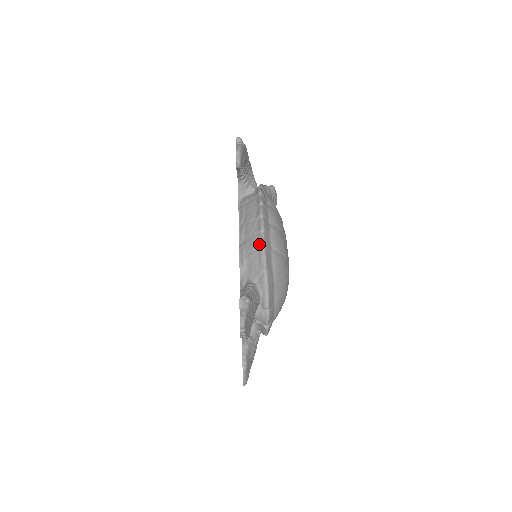
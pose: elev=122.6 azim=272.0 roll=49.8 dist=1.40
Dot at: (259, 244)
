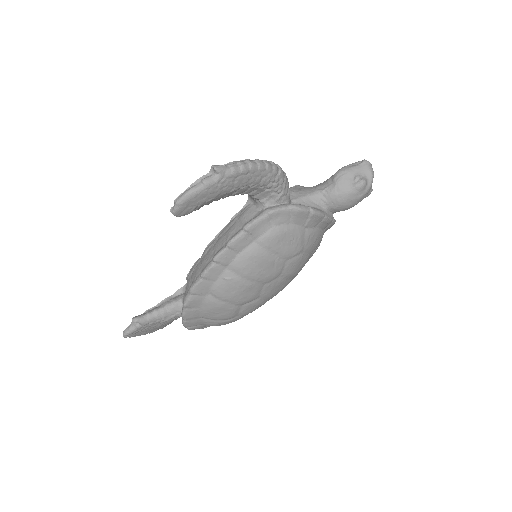
Dot at: (191, 285)
